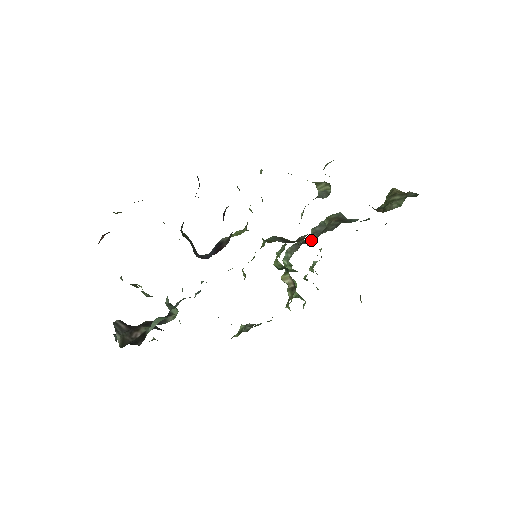
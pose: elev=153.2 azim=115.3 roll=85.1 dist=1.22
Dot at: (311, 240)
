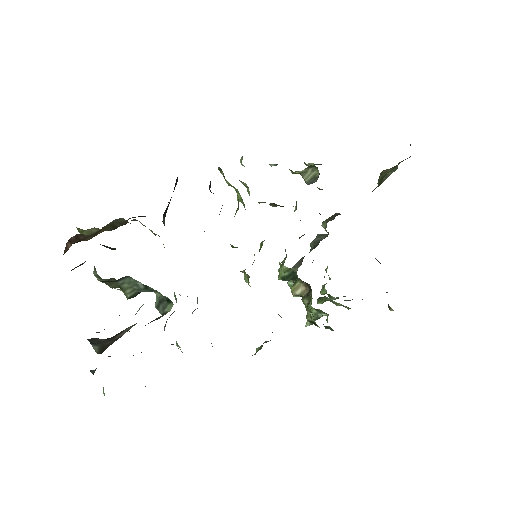
Dot at: (313, 247)
